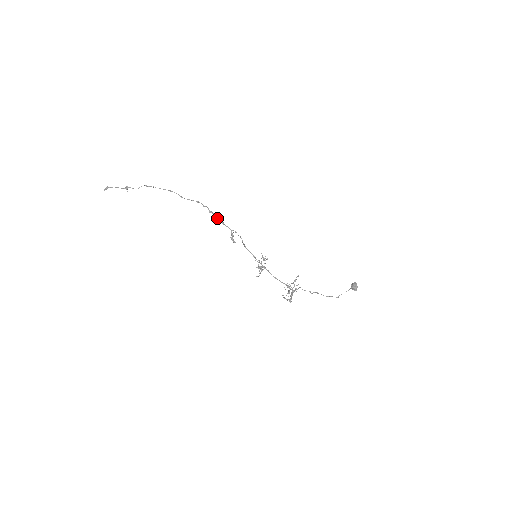
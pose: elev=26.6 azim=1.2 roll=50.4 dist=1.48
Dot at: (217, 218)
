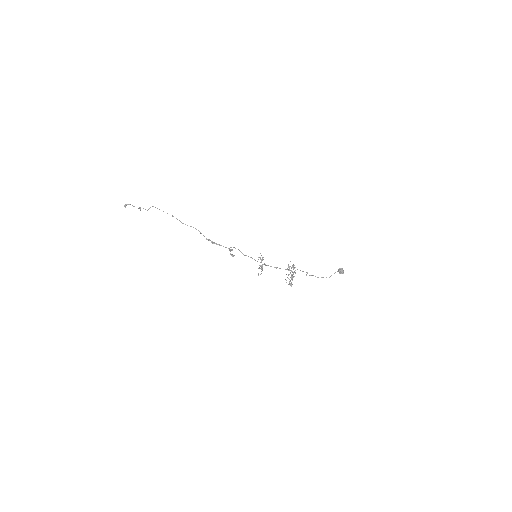
Dot at: (214, 243)
